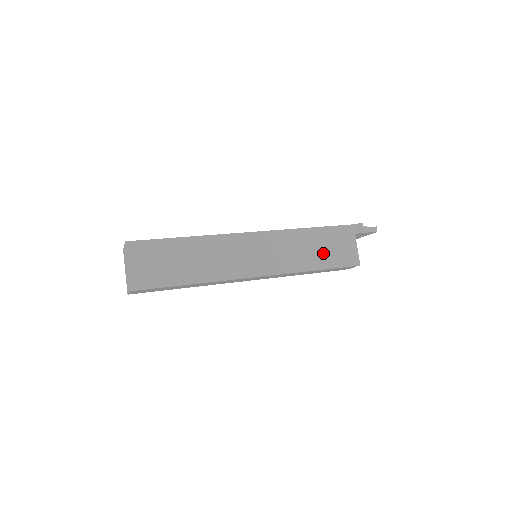
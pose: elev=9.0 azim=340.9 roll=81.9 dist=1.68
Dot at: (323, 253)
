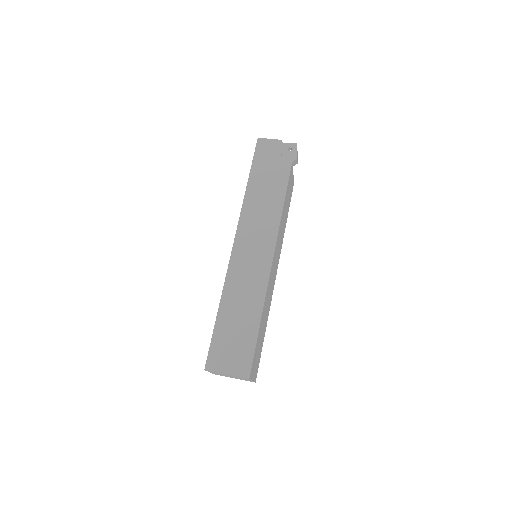
Dot at: (287, 207)
